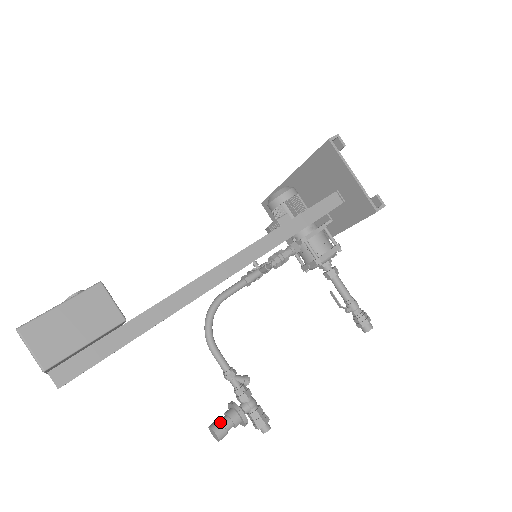
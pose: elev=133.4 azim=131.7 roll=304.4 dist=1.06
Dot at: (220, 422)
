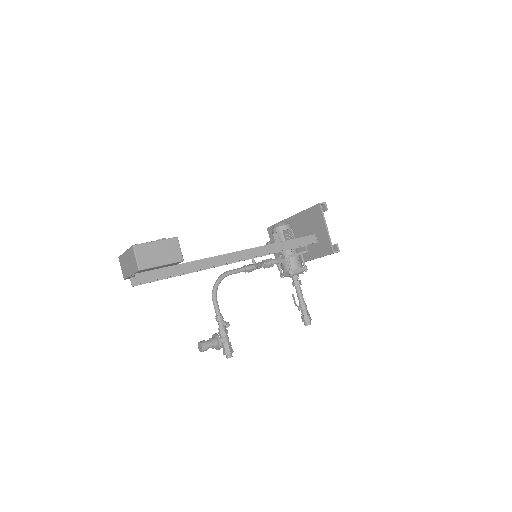
Dot at: (206, 341)
